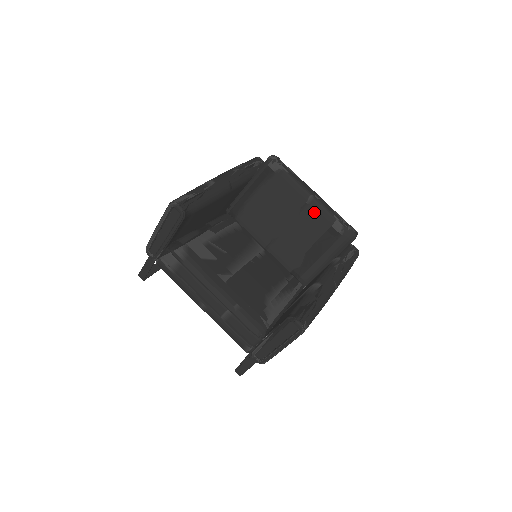
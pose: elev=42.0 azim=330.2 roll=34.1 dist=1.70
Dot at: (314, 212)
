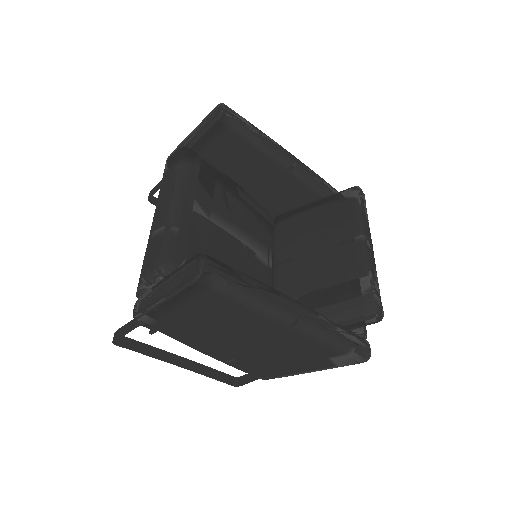
Dot at: (352, 253)
